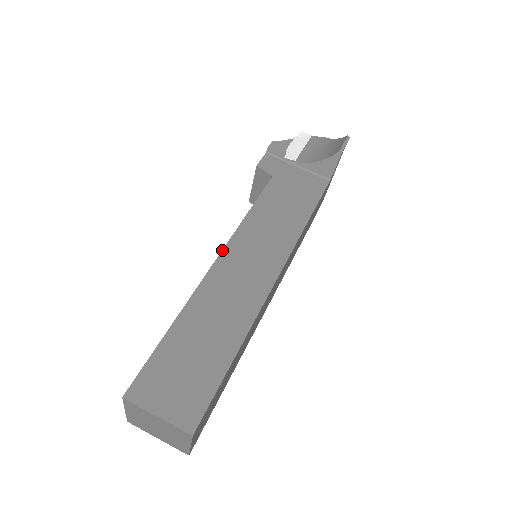
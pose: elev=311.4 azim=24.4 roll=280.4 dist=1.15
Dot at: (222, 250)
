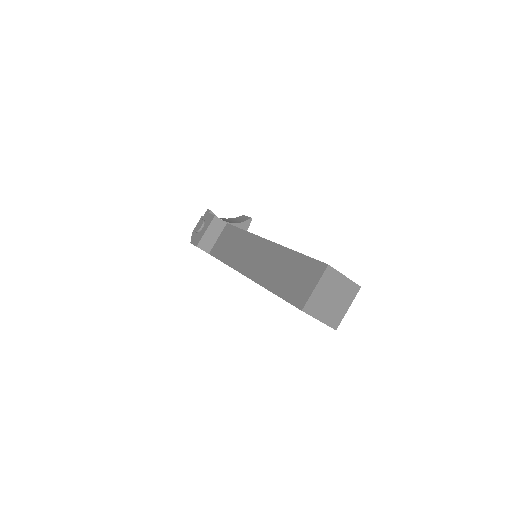
Dot at: (261, 237)
